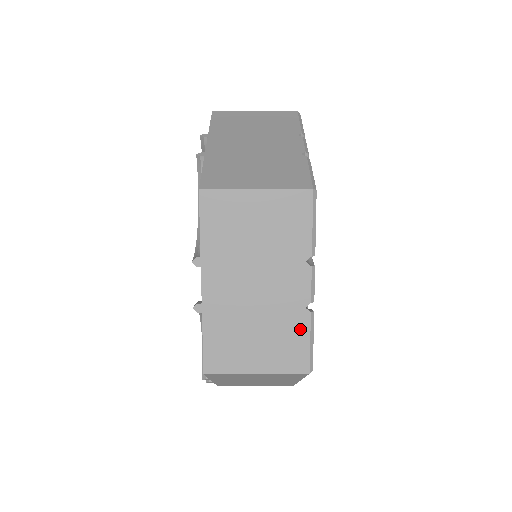
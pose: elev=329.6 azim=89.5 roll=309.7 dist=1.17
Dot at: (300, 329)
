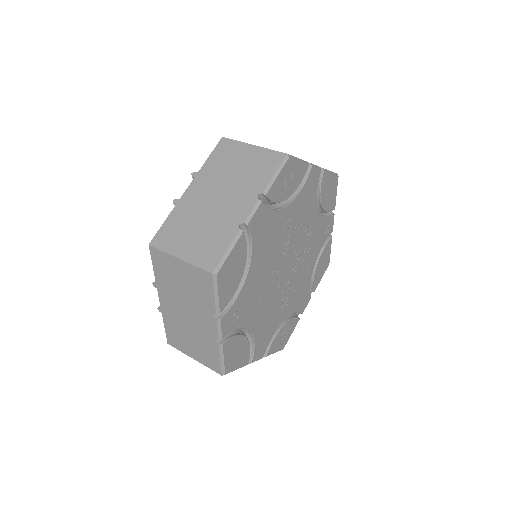
Dot at: (226, 238)
